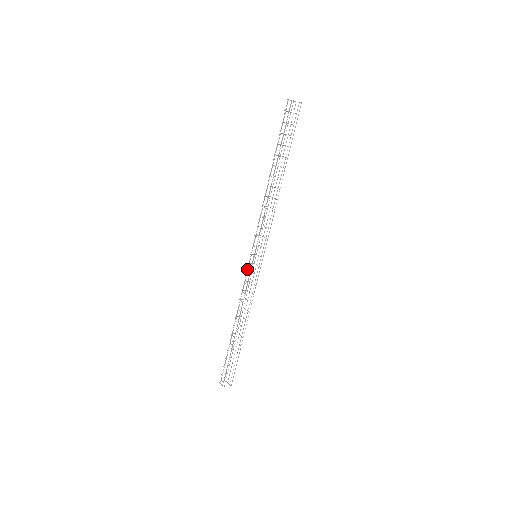
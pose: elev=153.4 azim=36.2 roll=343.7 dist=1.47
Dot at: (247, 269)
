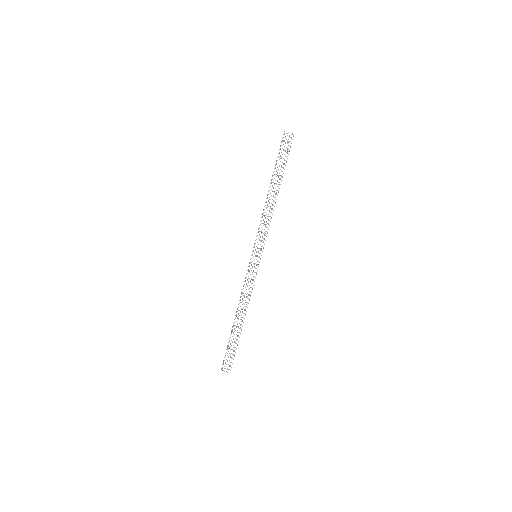
Dot at: occluded
